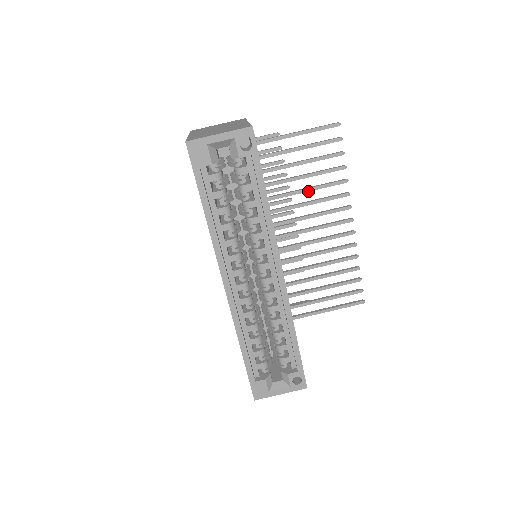
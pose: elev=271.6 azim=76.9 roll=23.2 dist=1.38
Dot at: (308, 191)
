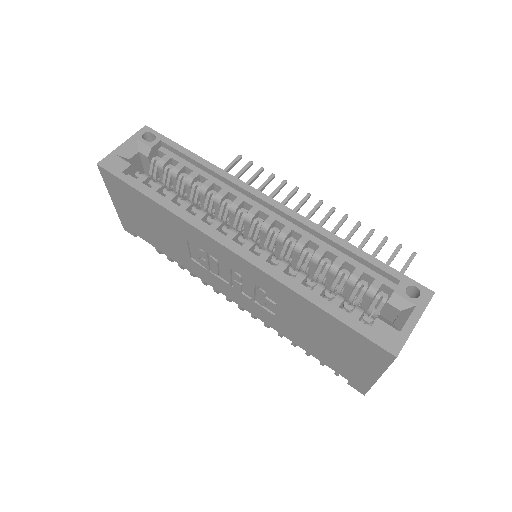
Dot at: occluded
